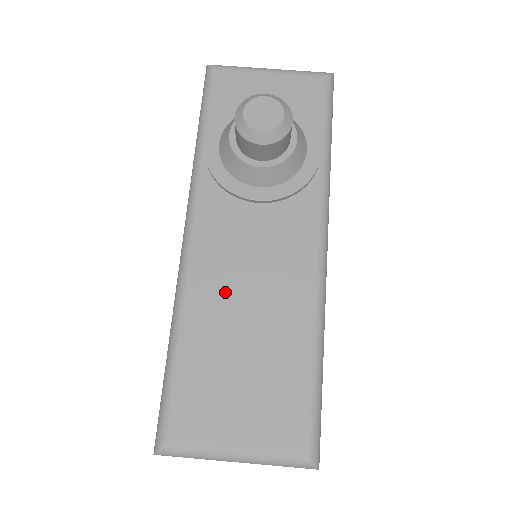
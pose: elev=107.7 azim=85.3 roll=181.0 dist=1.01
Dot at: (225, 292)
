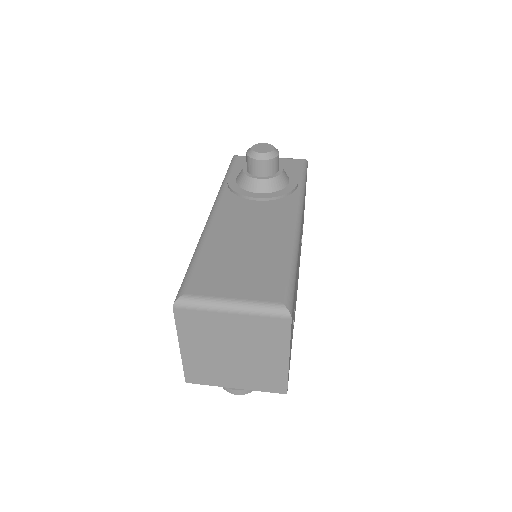
Dot at: (233, 233)
